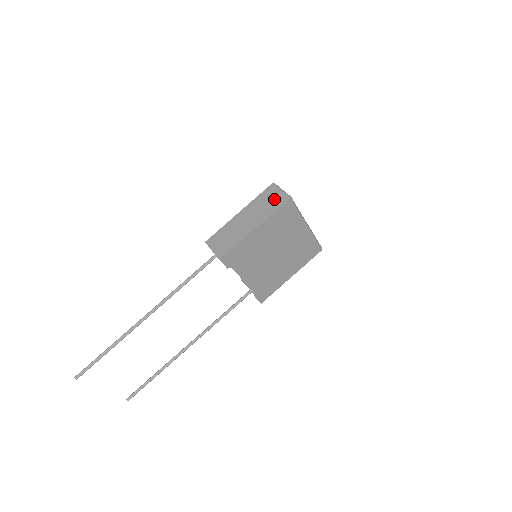
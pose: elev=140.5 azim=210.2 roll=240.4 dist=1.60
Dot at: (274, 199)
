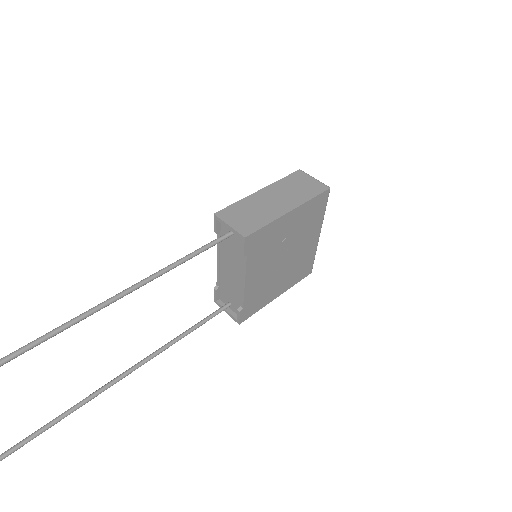
Dot at: (308, 185)
